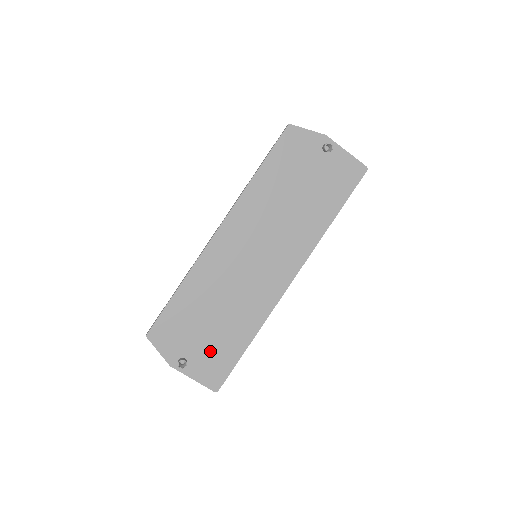
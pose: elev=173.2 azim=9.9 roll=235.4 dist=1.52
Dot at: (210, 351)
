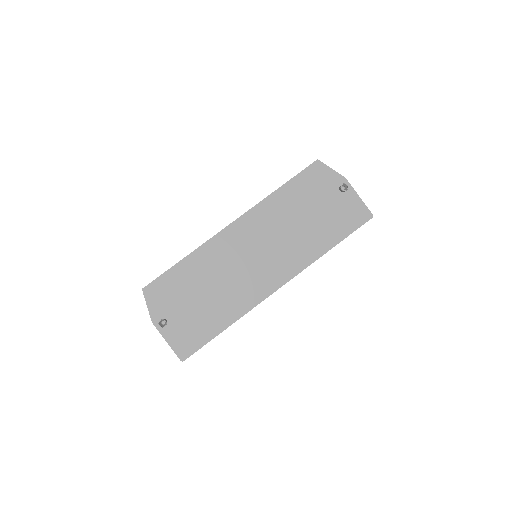
Dot at: (190, 322)
